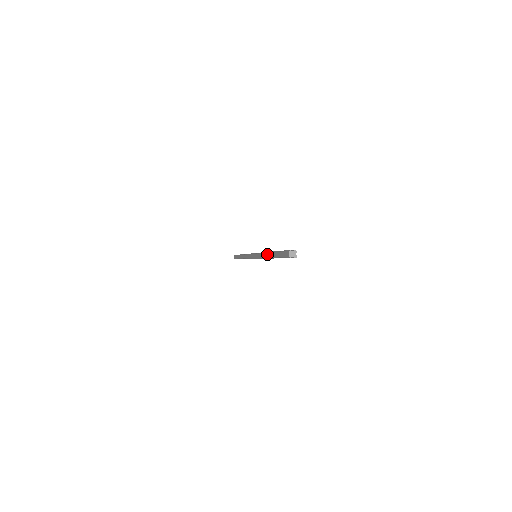
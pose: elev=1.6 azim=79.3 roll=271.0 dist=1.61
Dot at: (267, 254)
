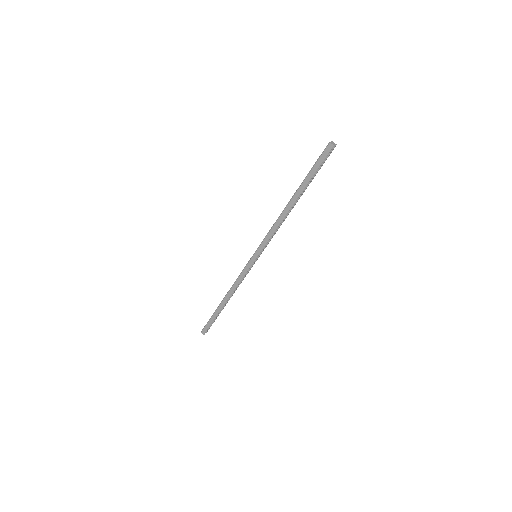
Dot at: (287, 208)
